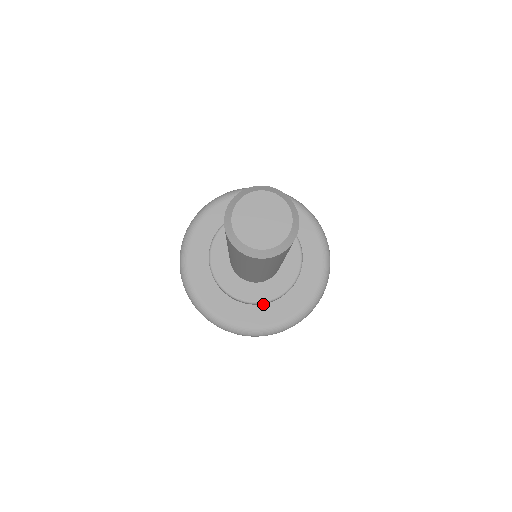
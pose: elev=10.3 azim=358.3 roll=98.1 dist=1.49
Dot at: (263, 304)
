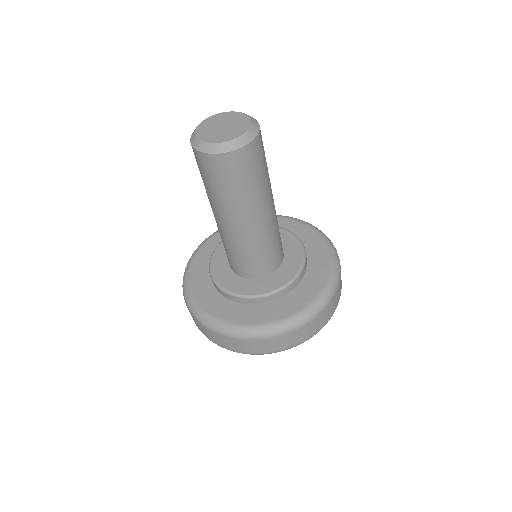
Dot at: (286, 294)
